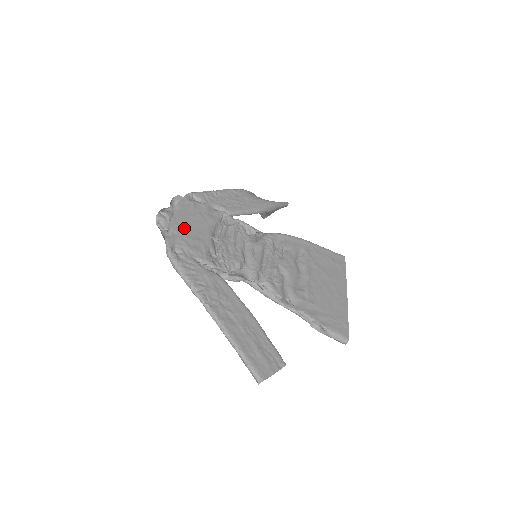
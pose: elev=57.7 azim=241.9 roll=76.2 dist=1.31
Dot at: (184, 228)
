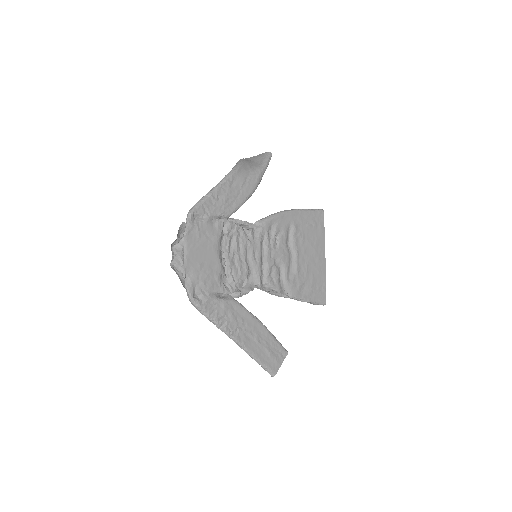
Dot at: (197, 265)
